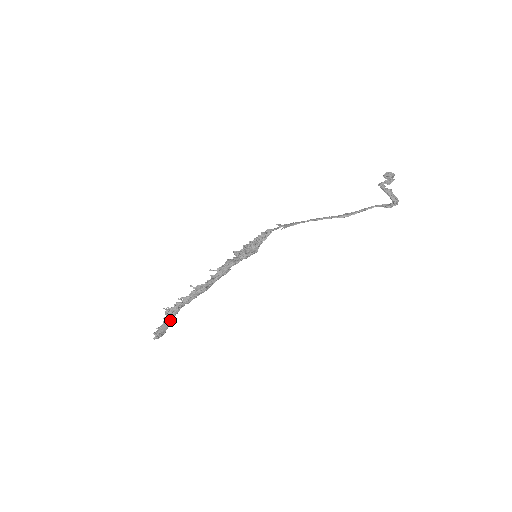
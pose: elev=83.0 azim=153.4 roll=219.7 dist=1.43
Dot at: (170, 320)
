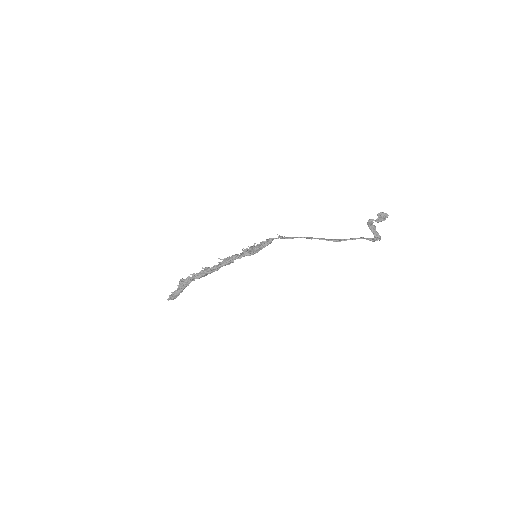
Dot at: (182, 288)
